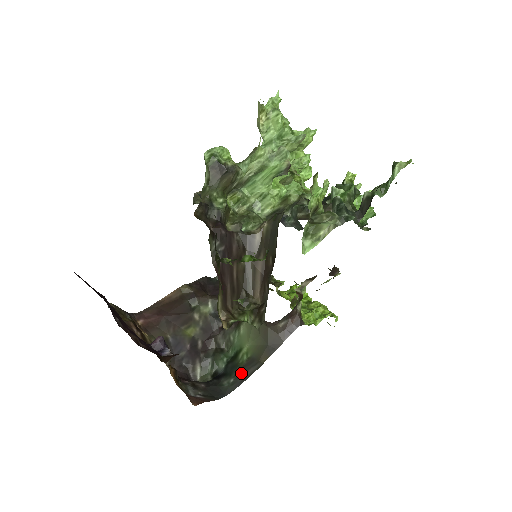
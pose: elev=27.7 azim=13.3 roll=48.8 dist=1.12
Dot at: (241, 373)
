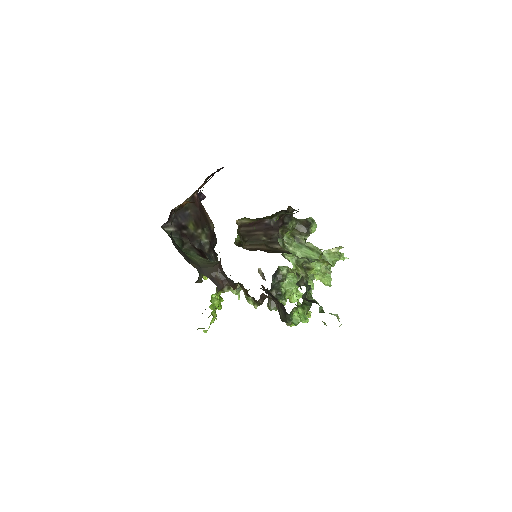
Dot at: (181, 251)
